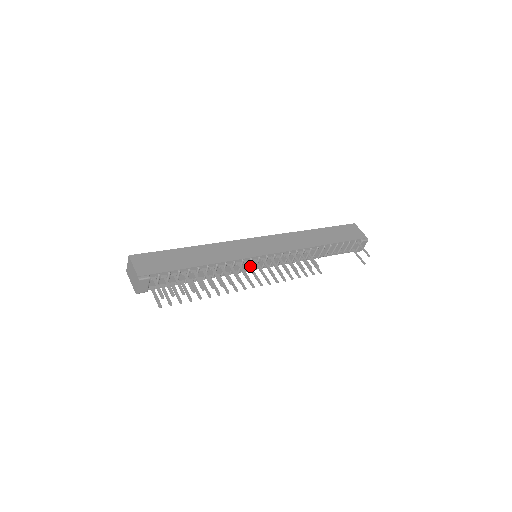
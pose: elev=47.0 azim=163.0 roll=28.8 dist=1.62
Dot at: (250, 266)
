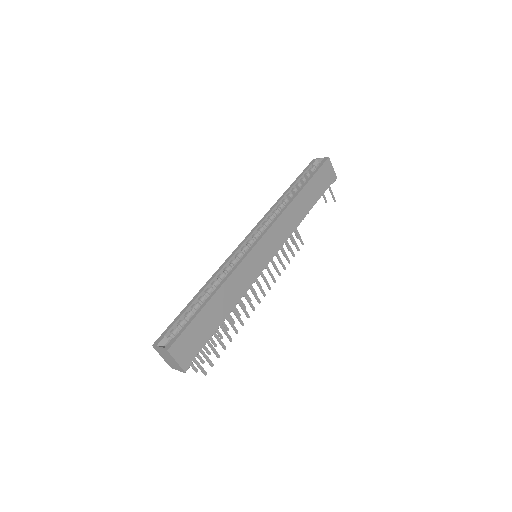
Dot at: (258, 283)
